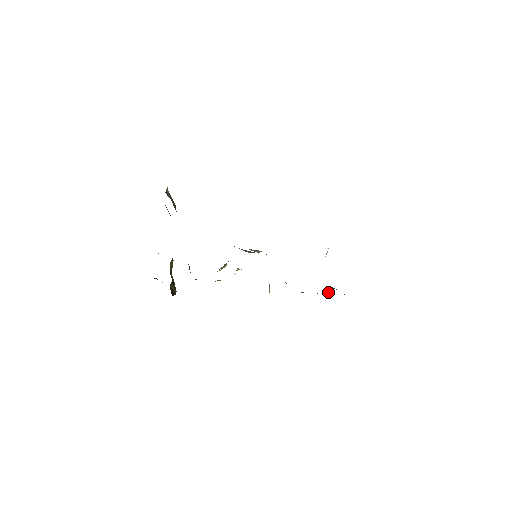
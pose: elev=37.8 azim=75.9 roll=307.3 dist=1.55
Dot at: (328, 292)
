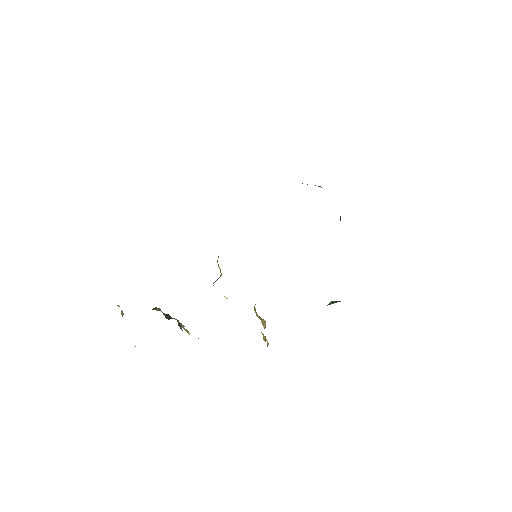
Dot at: occluded
